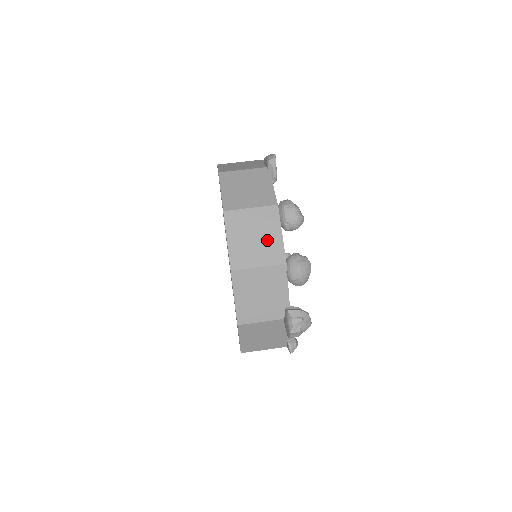
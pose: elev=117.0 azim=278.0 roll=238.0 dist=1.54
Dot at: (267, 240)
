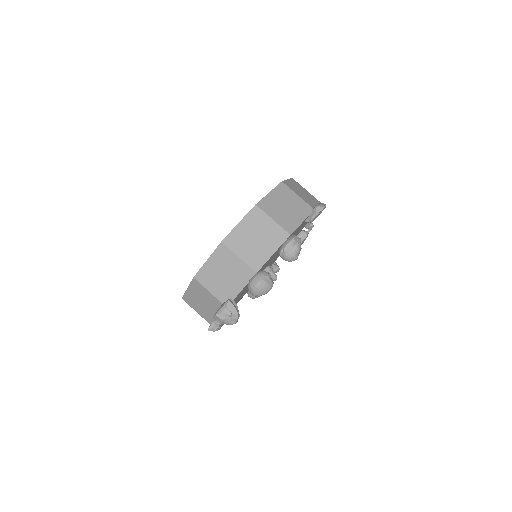
Dot at: (261, 248)
